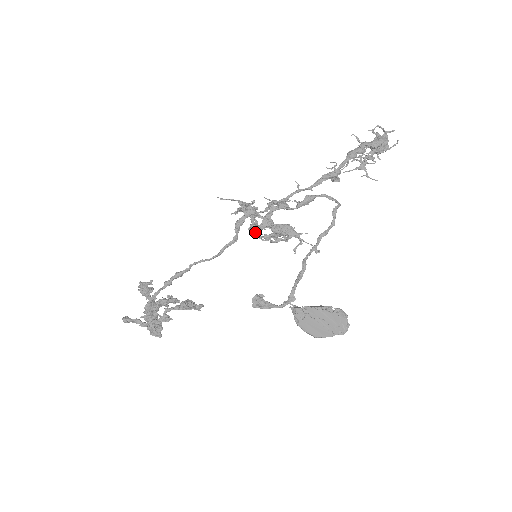
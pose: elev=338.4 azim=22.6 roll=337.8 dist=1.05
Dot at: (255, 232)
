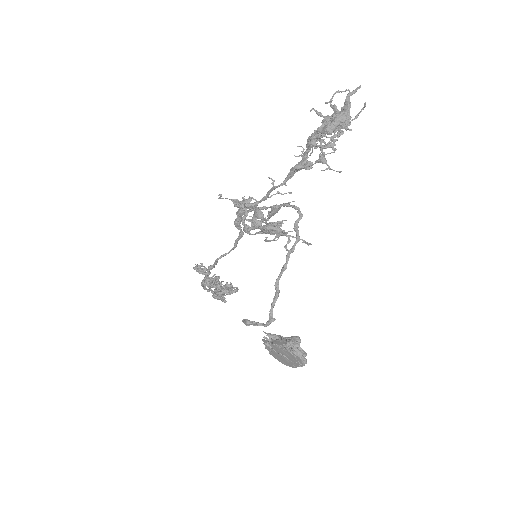
Dot at: (249, 234)
